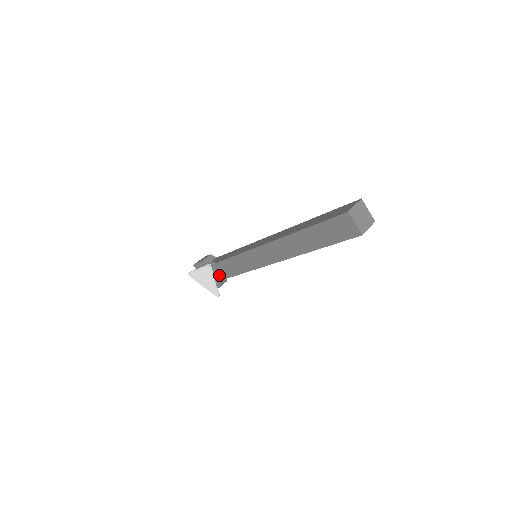
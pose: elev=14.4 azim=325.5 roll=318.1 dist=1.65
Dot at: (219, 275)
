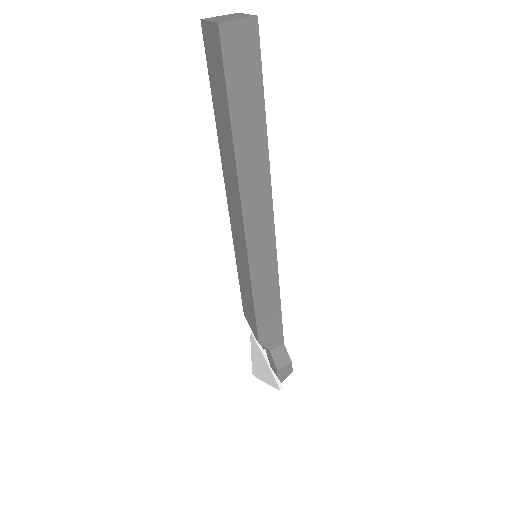
Dot at: (254, 333)
